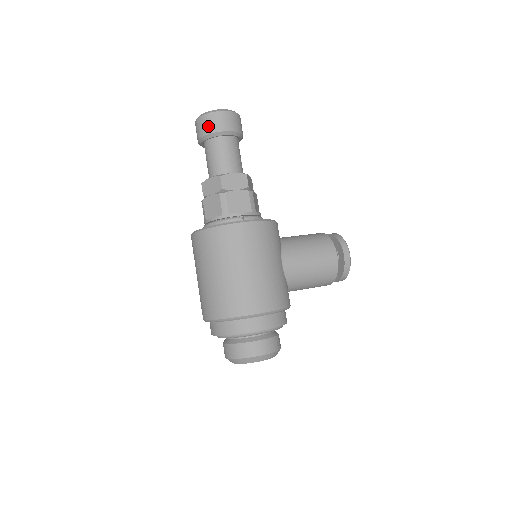
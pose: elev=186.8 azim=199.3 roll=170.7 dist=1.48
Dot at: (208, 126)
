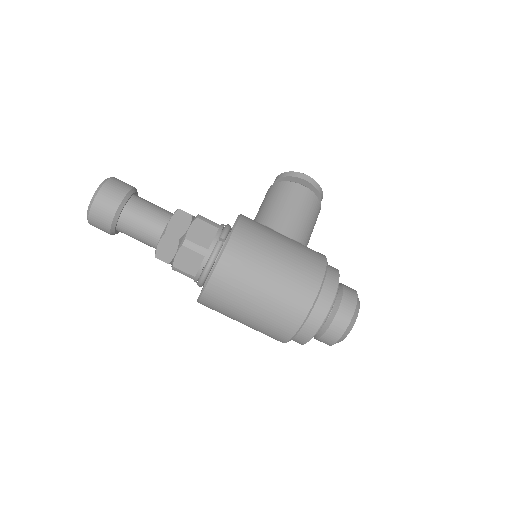
Dot at: (106, 211)
